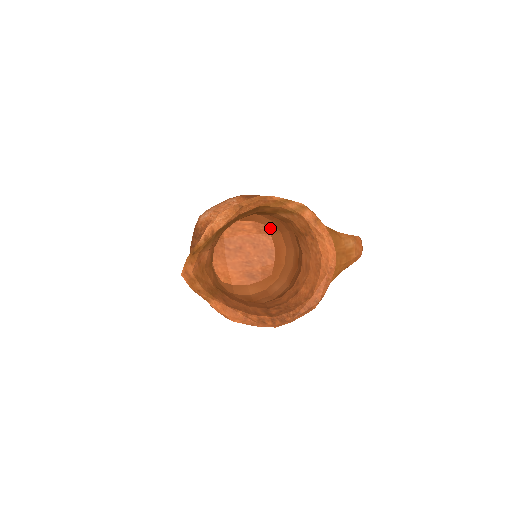
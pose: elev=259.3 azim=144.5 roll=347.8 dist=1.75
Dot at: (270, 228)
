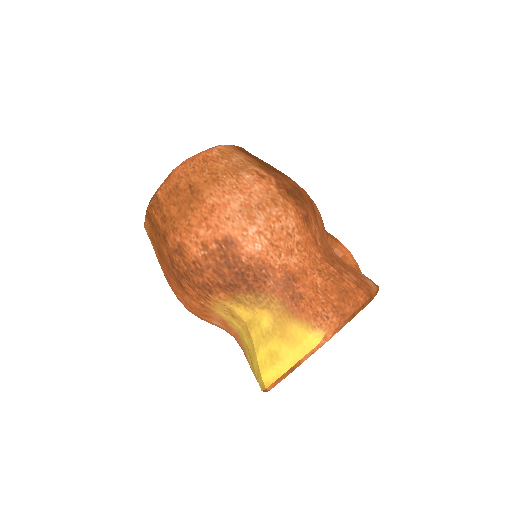
Dot at: occluded
